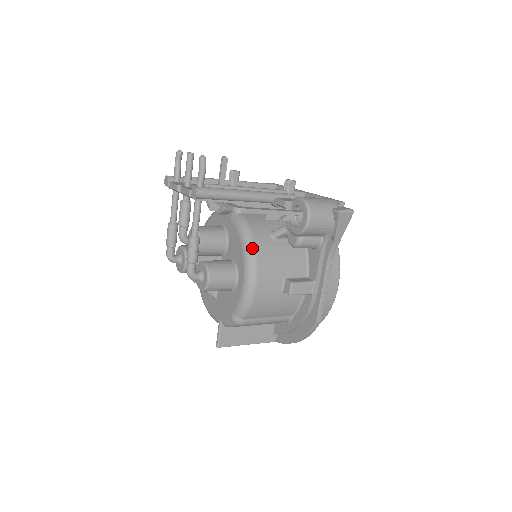
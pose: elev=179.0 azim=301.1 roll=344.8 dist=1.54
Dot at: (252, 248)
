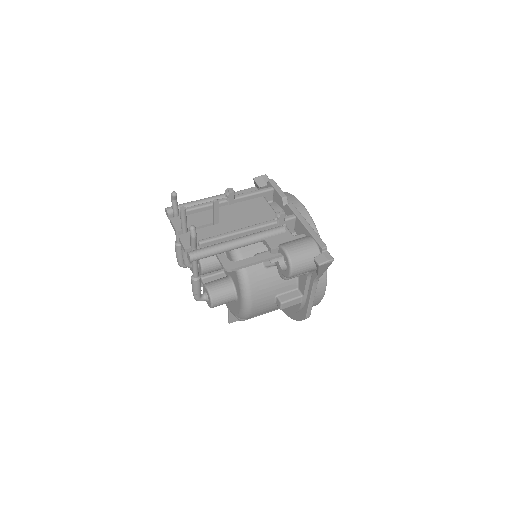
Dot at: (246, 282)
